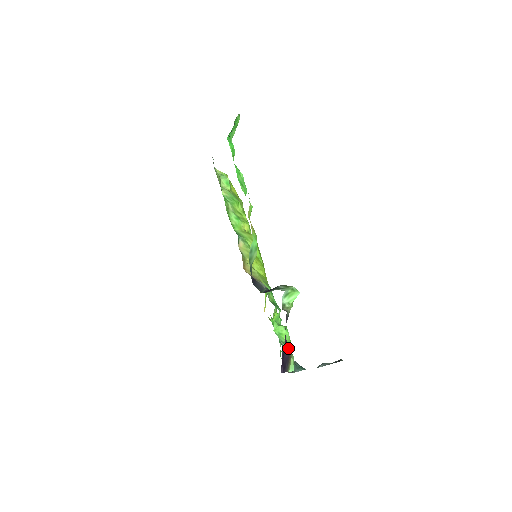
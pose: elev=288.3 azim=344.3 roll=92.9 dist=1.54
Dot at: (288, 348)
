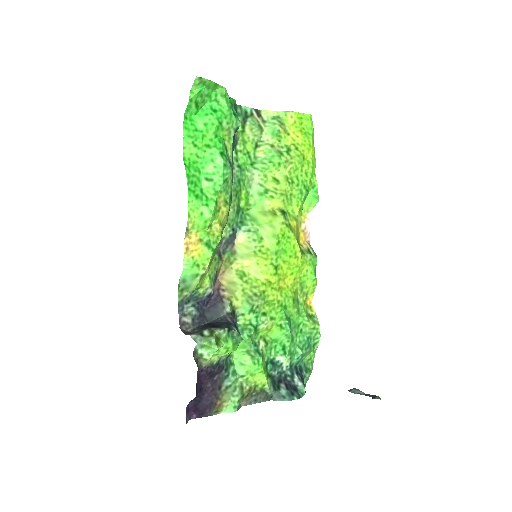
Dot at: (255, 379)
